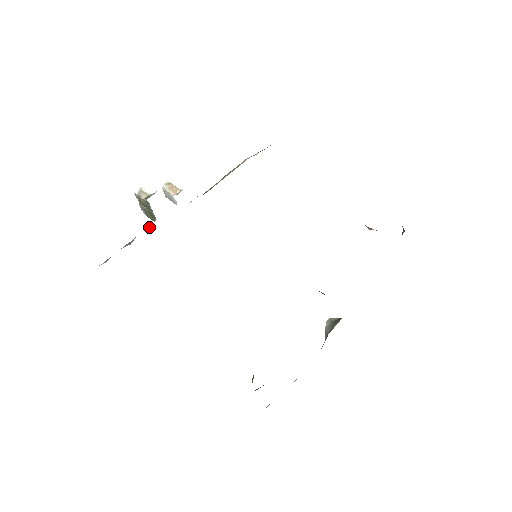
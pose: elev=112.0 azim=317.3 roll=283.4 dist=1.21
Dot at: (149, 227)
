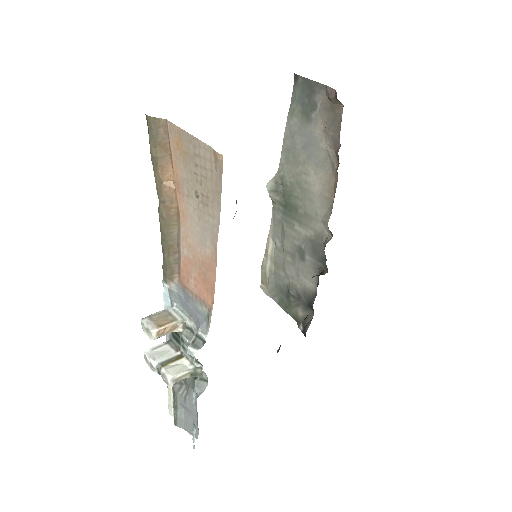
Dot at: occluded
